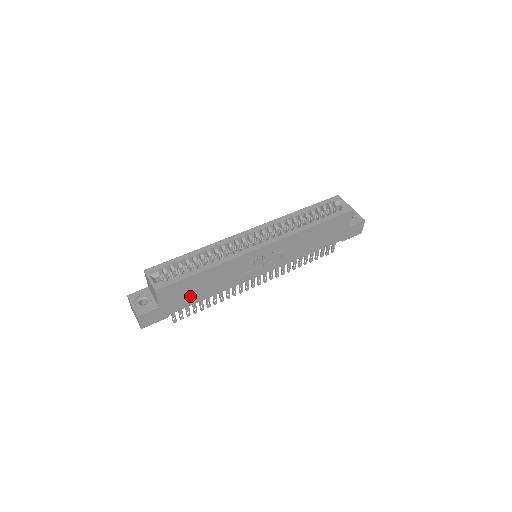
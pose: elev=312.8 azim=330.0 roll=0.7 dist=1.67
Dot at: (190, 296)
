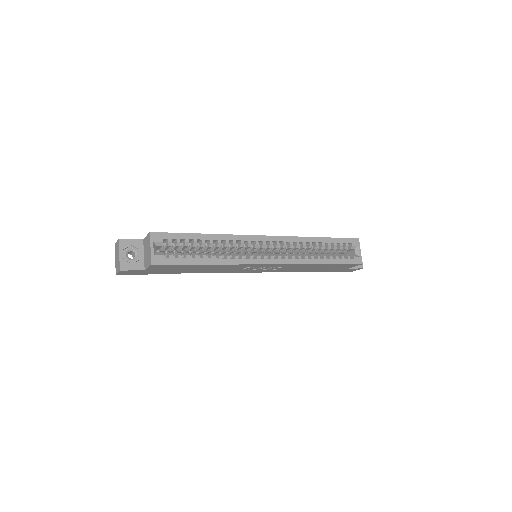
Dot at: (178, 270)
